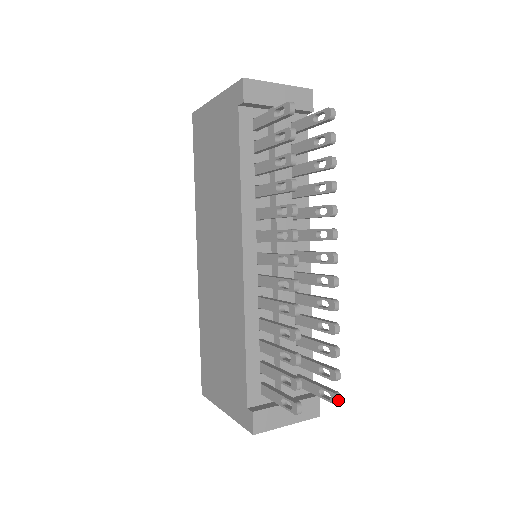
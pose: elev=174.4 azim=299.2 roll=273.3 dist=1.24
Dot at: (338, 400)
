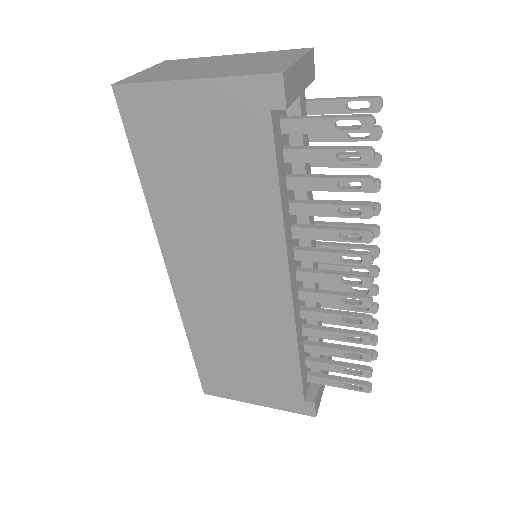
Dot at: (377, 356)
